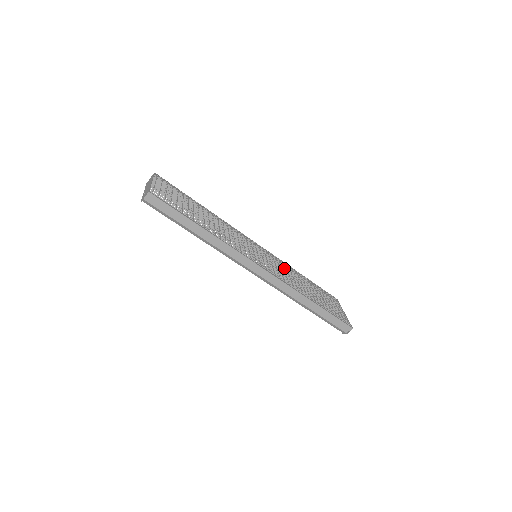
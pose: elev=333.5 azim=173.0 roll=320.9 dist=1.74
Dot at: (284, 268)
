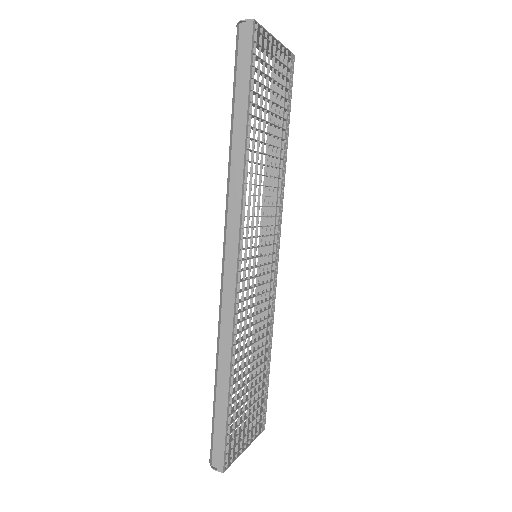
Dot at: occluded
